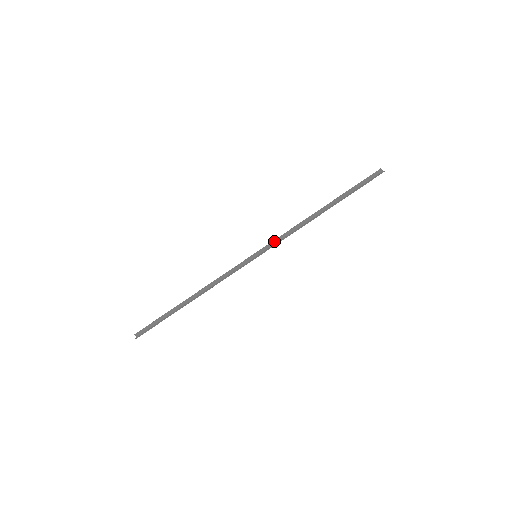
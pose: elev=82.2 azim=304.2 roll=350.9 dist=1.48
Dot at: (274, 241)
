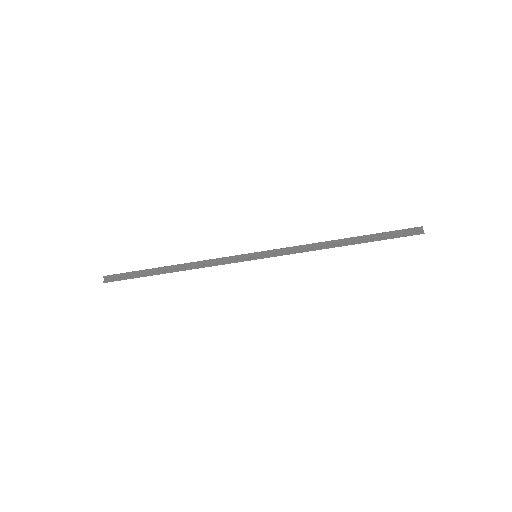
Dot at: (281, 249)
